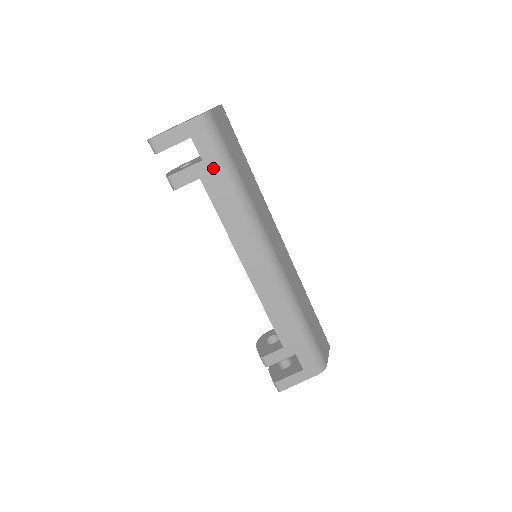
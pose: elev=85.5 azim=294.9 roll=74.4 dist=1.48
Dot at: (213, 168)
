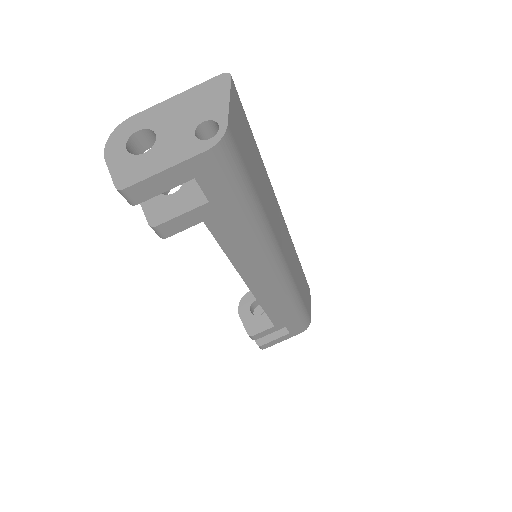
Dot at: (225, 207)
